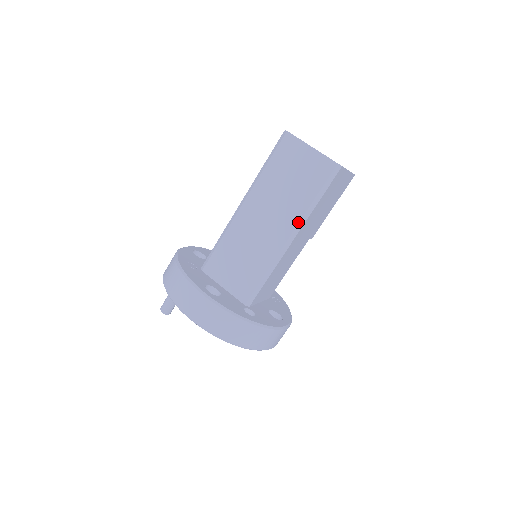
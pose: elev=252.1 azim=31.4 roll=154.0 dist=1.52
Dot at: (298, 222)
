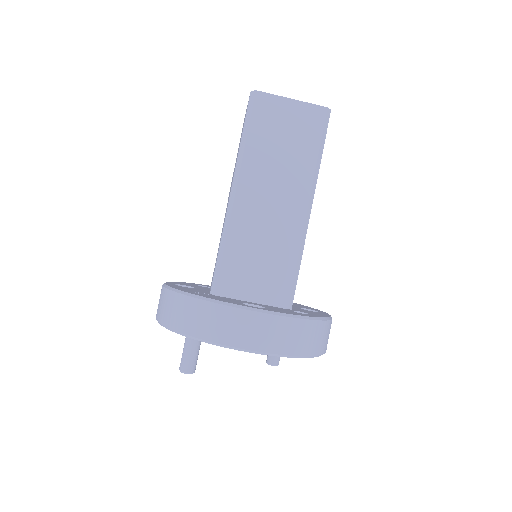
Dot at: (311, 186)
